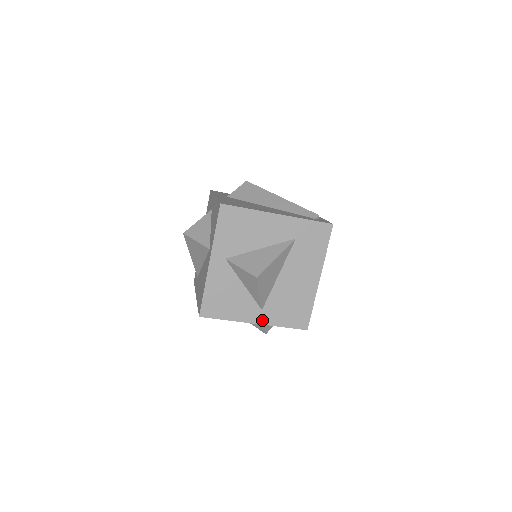
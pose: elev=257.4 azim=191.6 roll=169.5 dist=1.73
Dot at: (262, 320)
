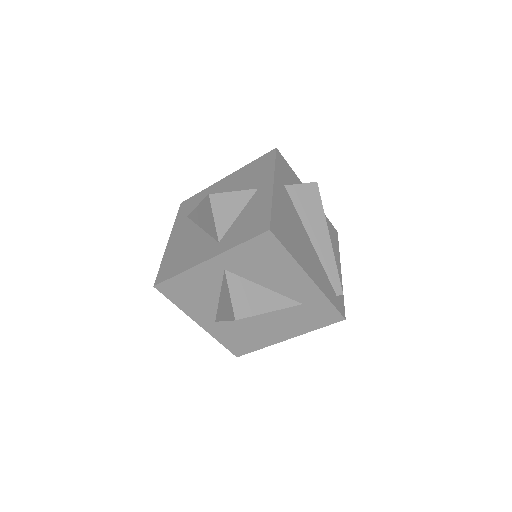
Dot at: (207, 327)
